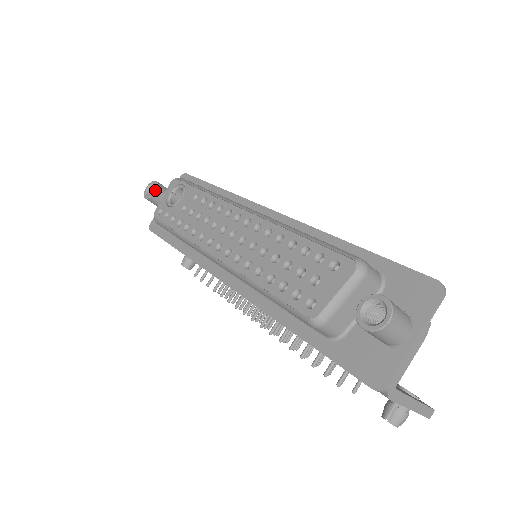
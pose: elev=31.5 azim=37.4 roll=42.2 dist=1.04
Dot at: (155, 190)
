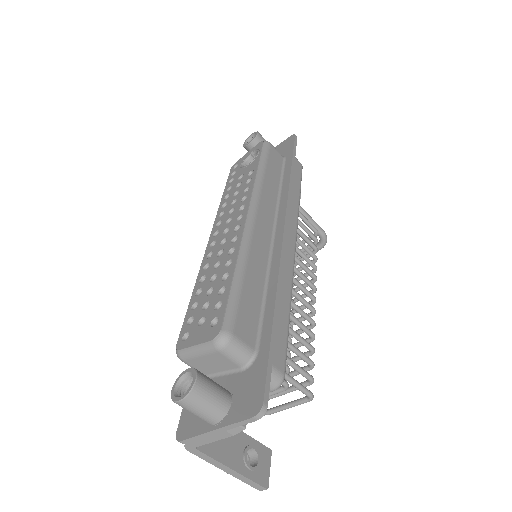
Dot at: (250, 142)
